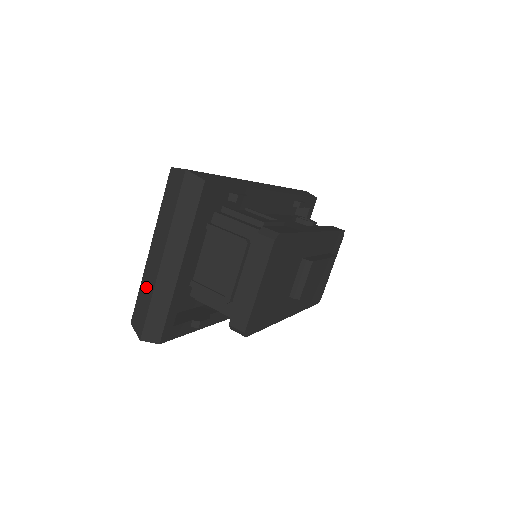
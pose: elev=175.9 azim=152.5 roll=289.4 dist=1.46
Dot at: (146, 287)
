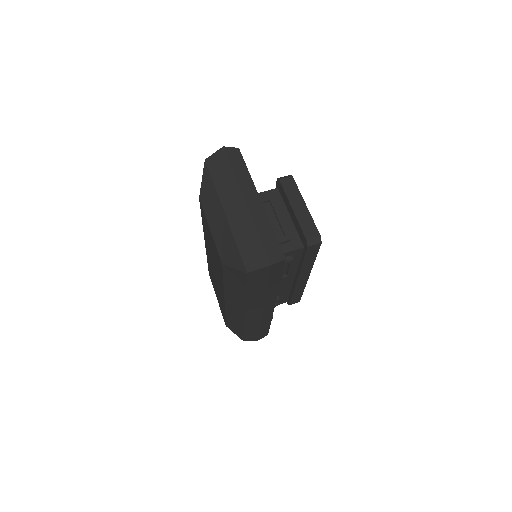
Dot at: (244, 233)
